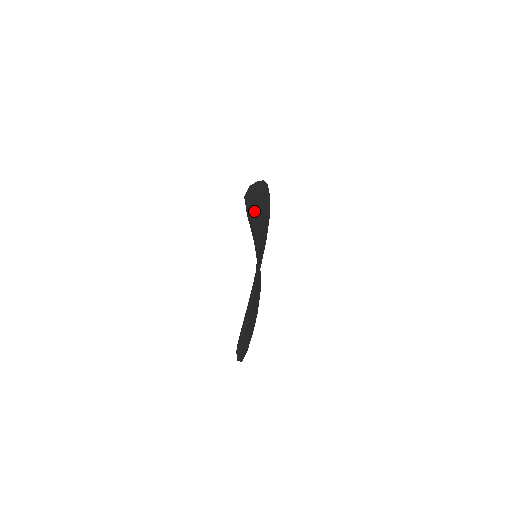
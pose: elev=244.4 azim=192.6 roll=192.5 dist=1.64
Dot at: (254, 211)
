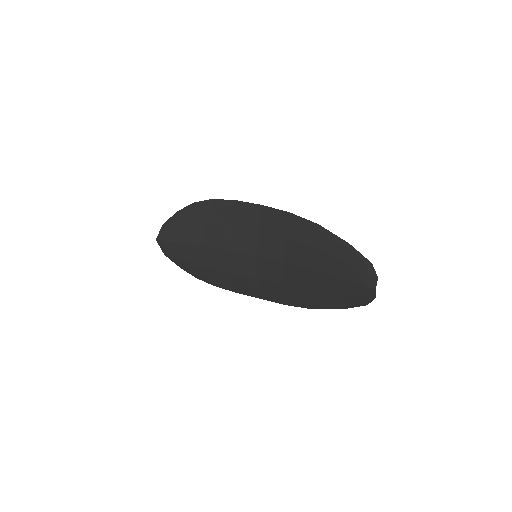
Dot at: (201, 234)
